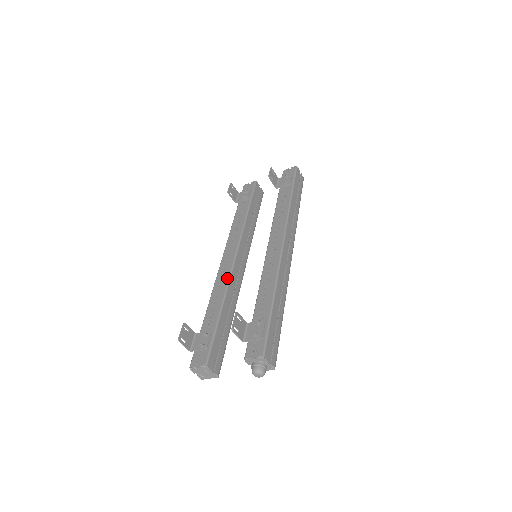
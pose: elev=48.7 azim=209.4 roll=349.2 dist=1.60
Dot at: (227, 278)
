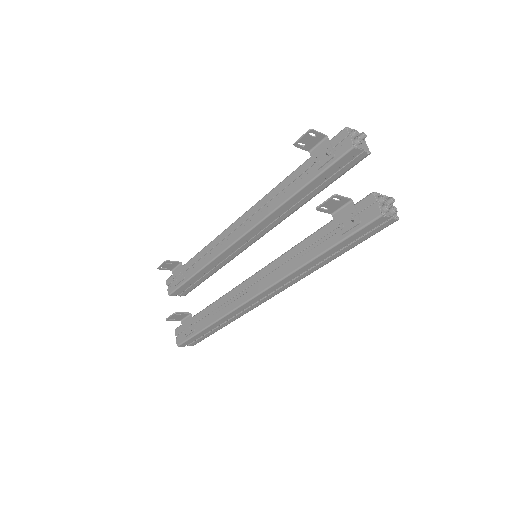
Dot at: (220, 250)
